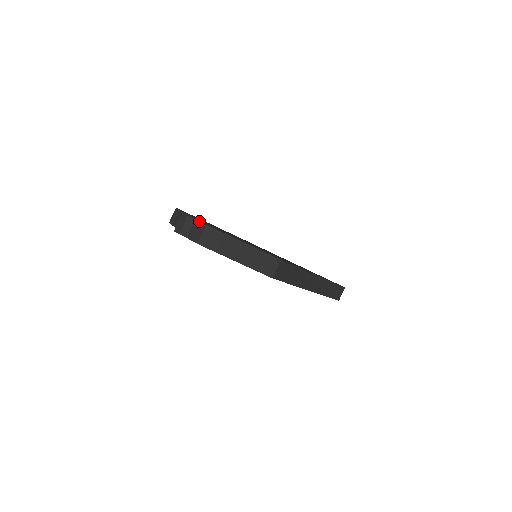
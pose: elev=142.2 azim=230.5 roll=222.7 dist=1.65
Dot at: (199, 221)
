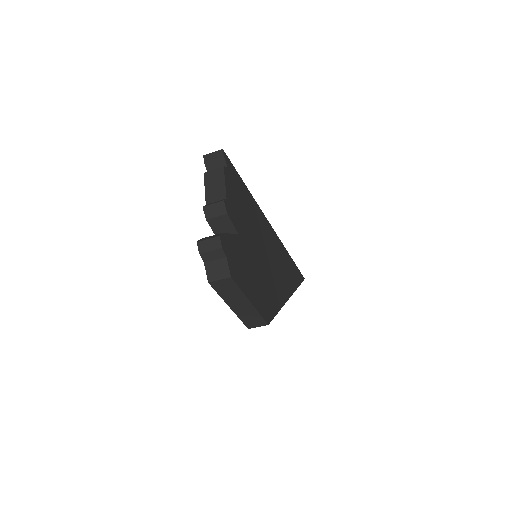
Dot at: (228, 264)
